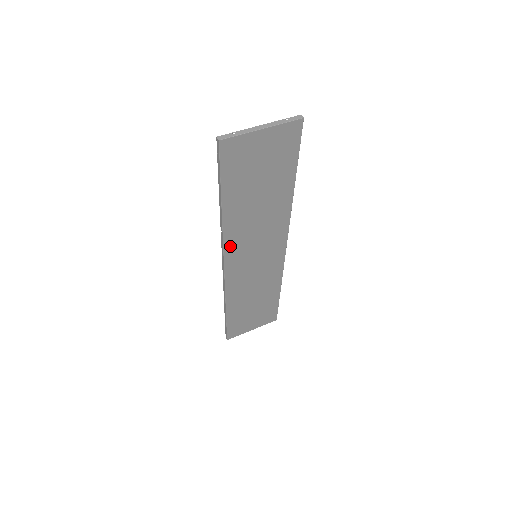
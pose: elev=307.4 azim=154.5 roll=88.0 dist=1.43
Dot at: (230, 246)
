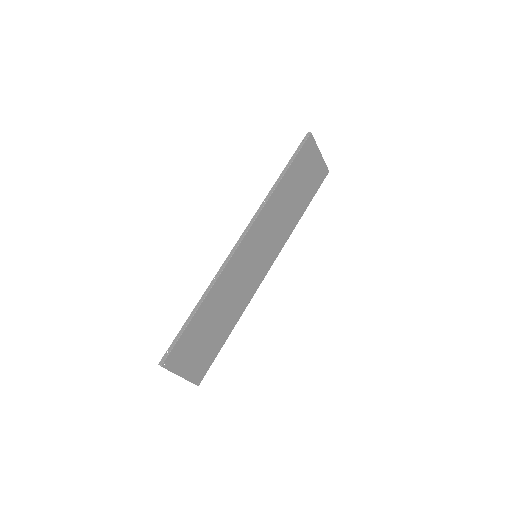
Dot at: (259, 221)
